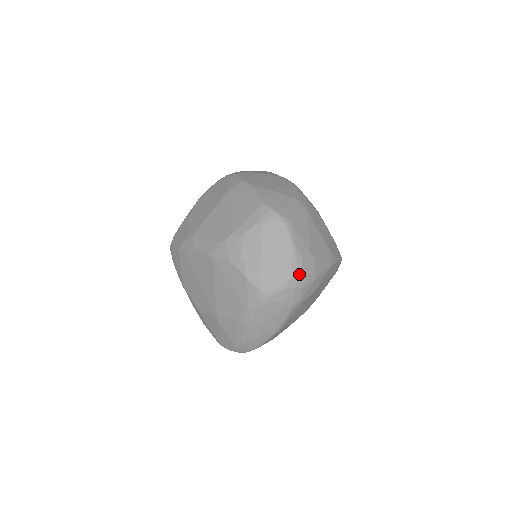
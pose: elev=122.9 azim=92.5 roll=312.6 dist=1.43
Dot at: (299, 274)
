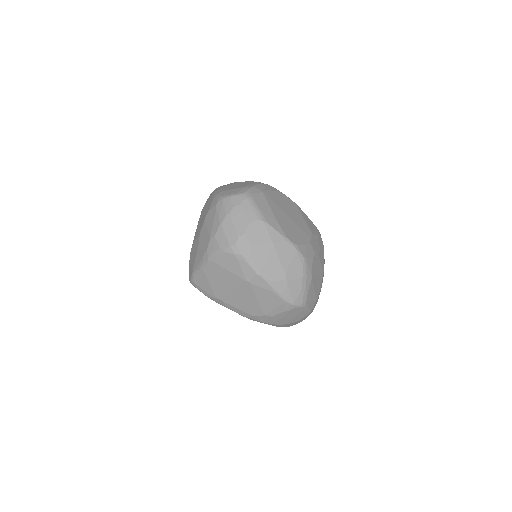
Dot at: occluded
